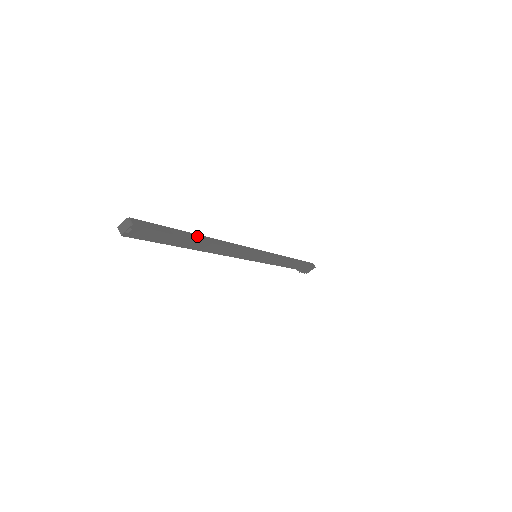
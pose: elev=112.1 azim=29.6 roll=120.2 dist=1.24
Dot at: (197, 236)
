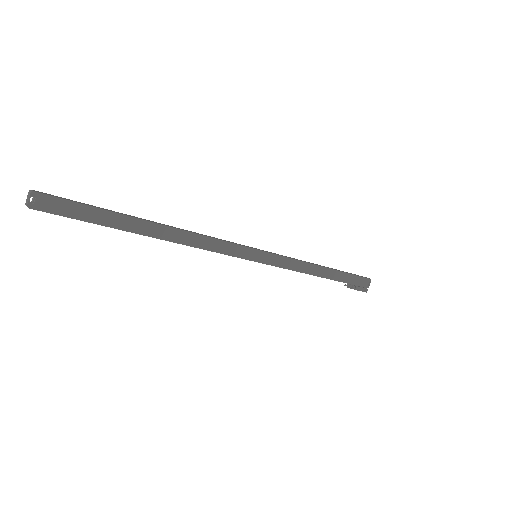
Dot at: (141, 219)
